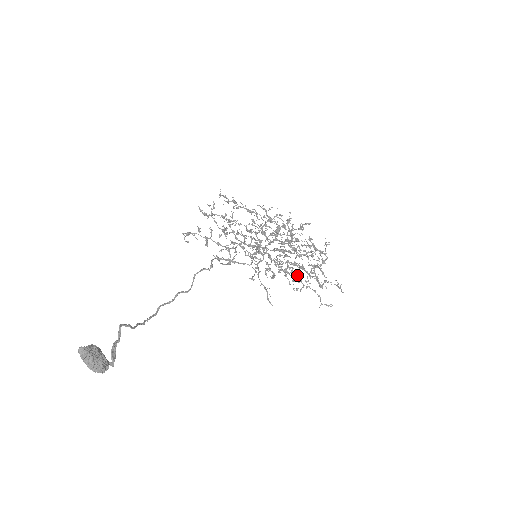
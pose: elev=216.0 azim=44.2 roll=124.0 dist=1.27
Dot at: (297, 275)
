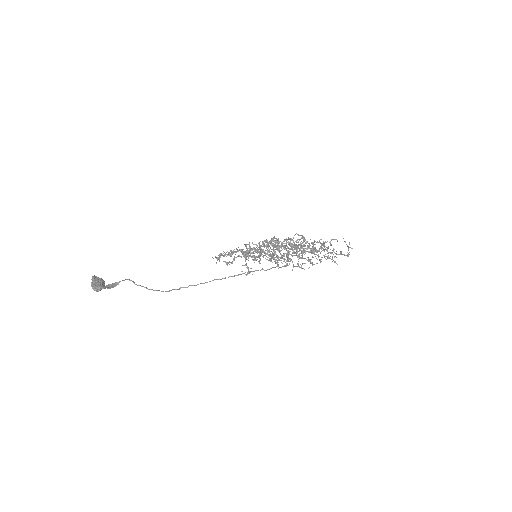
Dot at: occluded
